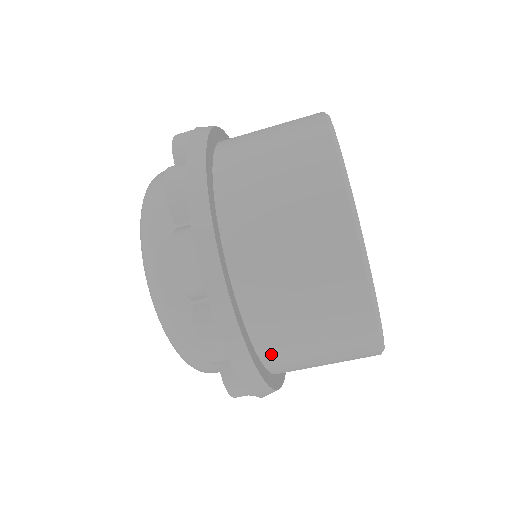
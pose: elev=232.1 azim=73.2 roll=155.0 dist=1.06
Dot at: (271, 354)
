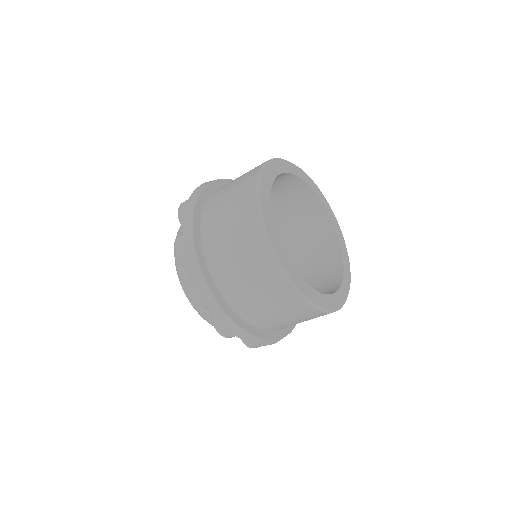
Dot at: occluded
